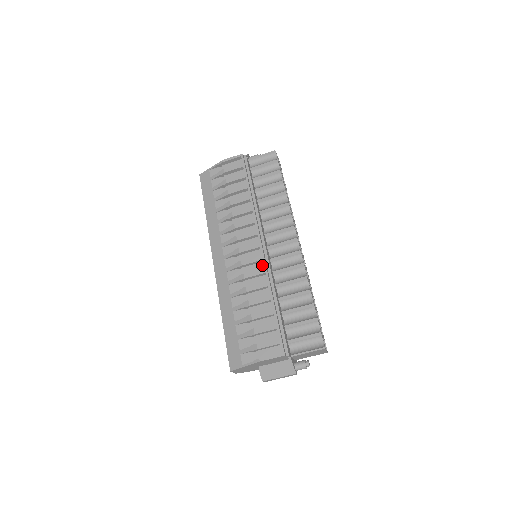
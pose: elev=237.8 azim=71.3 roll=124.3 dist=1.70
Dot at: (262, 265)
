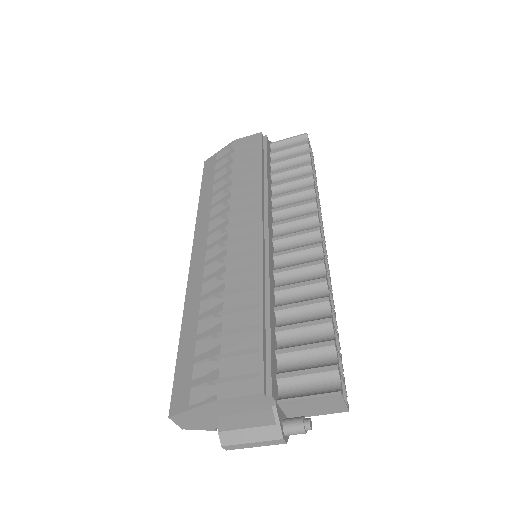
Dot at: (258, 257)
